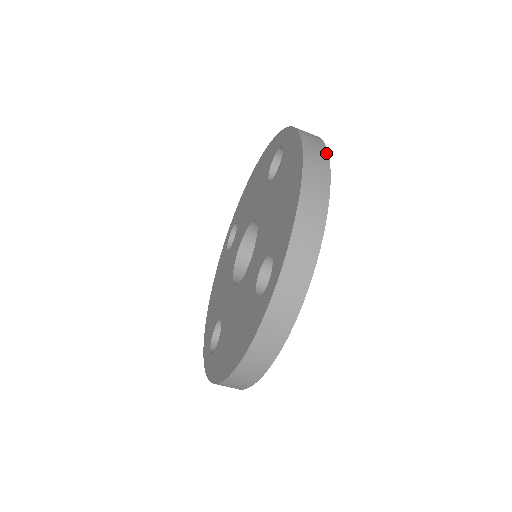
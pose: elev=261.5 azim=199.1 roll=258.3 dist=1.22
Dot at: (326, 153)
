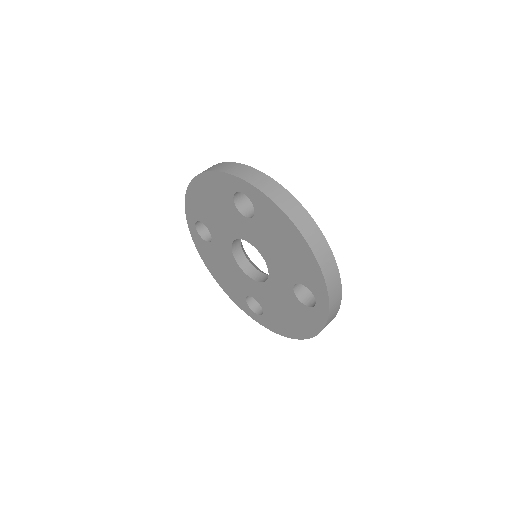
Dot at: (301, 206)
